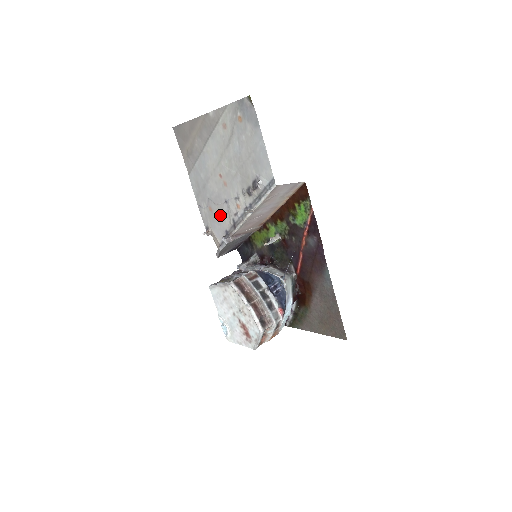
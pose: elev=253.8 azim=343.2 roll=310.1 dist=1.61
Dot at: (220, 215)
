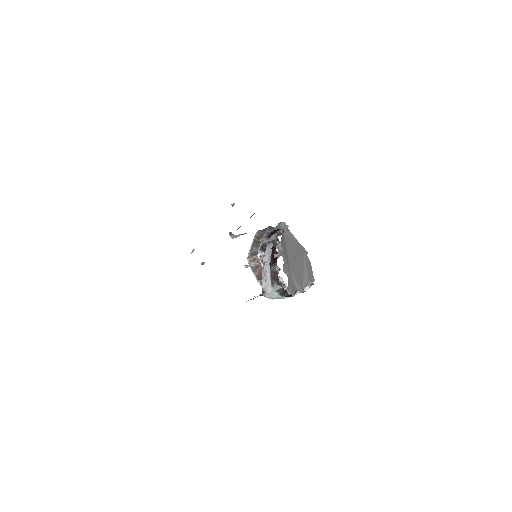
Dot at: occluded
